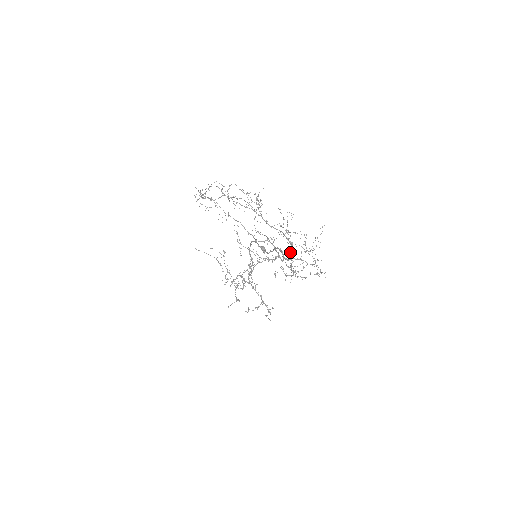
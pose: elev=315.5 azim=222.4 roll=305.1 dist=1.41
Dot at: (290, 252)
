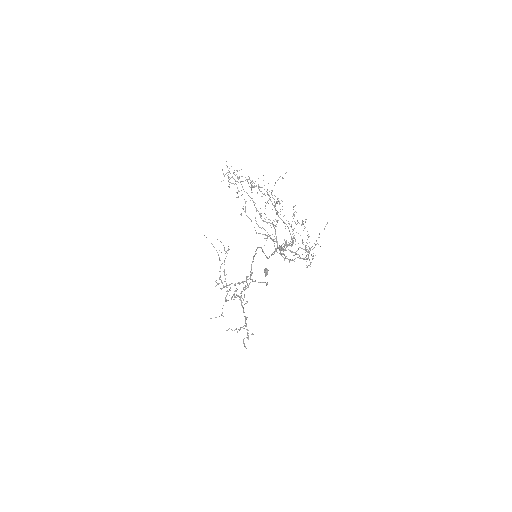
Dot at: occluded
